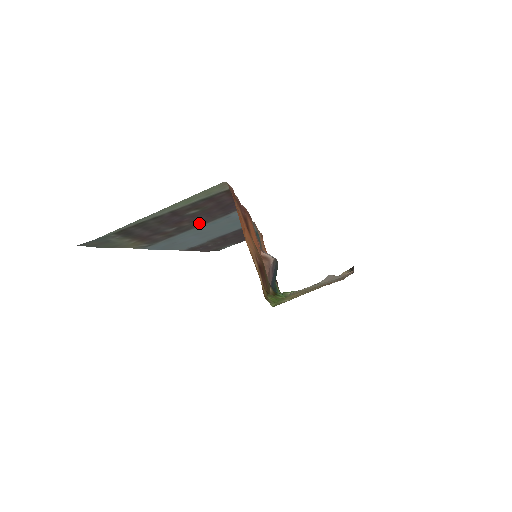
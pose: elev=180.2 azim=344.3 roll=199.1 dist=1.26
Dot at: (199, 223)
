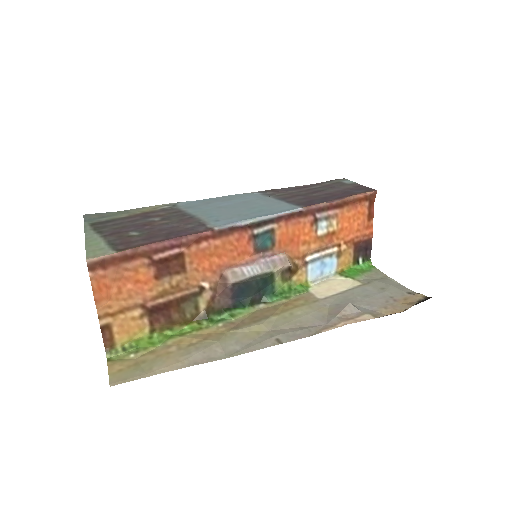
Dot at: (184, 219)
